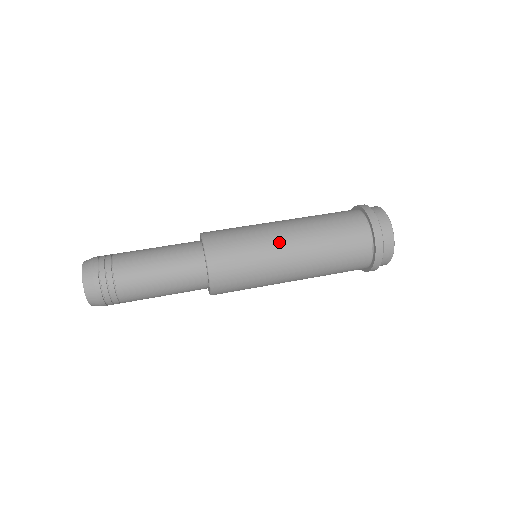
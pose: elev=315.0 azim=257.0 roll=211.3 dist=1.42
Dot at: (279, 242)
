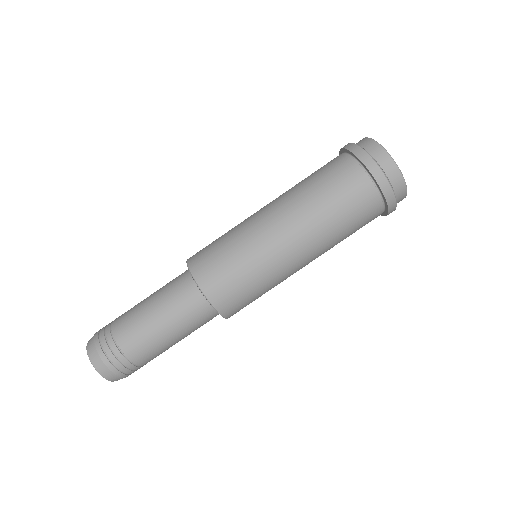
Dot at: (273, 240)
